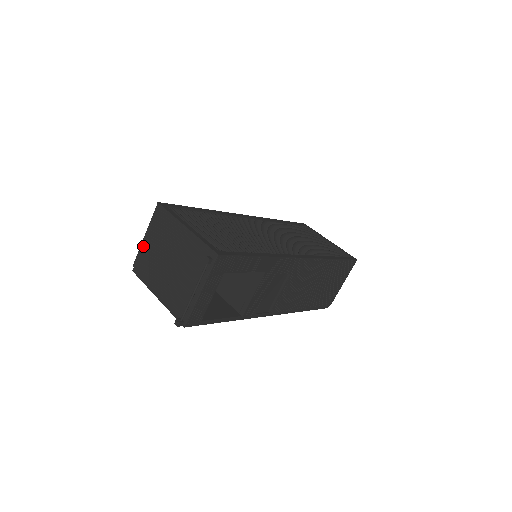
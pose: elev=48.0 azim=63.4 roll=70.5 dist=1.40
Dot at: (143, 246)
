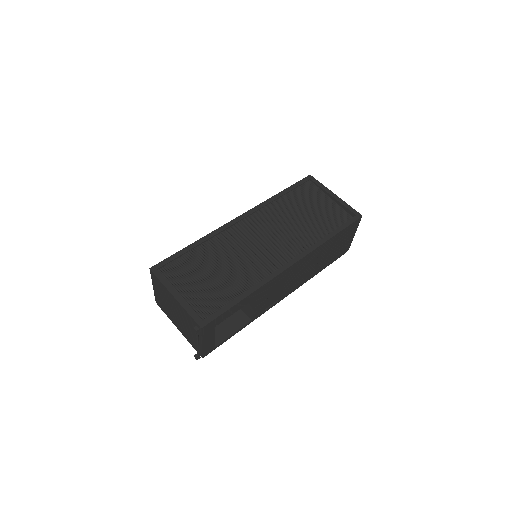
Dot at: (155, 293)
